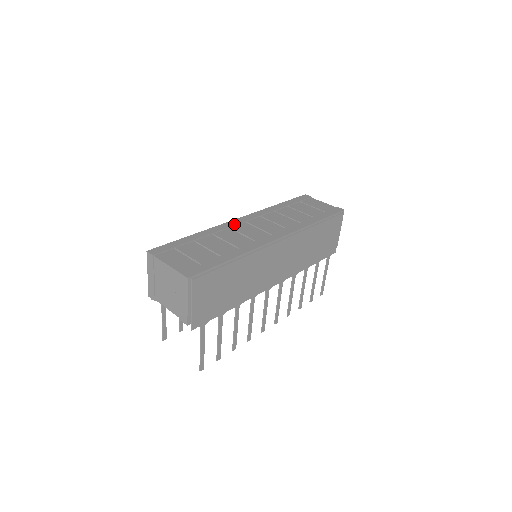
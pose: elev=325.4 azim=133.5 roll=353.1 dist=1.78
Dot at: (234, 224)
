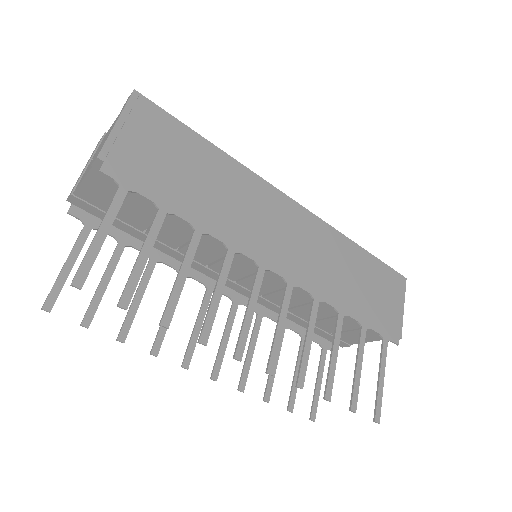
Dot at: occluded
